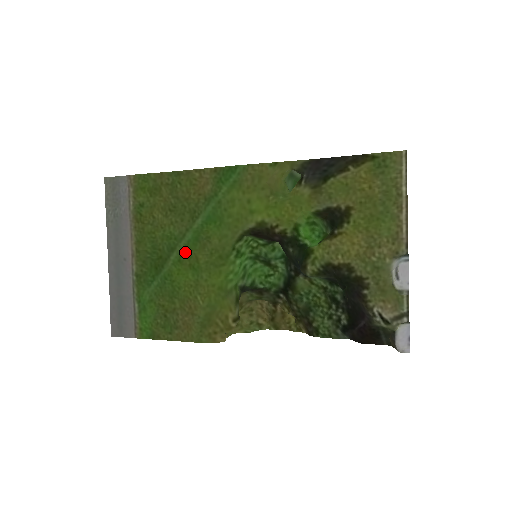
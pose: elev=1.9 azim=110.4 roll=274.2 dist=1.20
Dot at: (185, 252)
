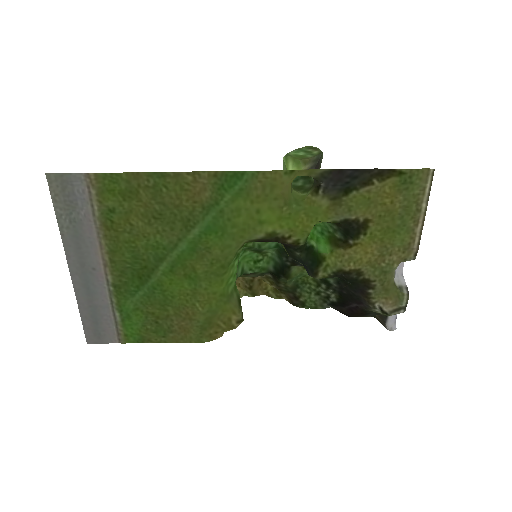
Dot at: (178, 262)
